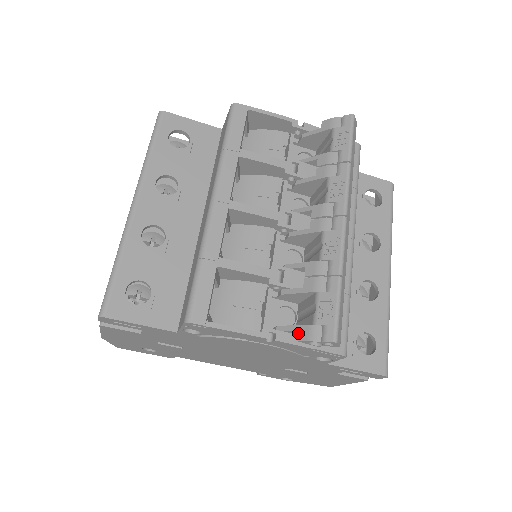
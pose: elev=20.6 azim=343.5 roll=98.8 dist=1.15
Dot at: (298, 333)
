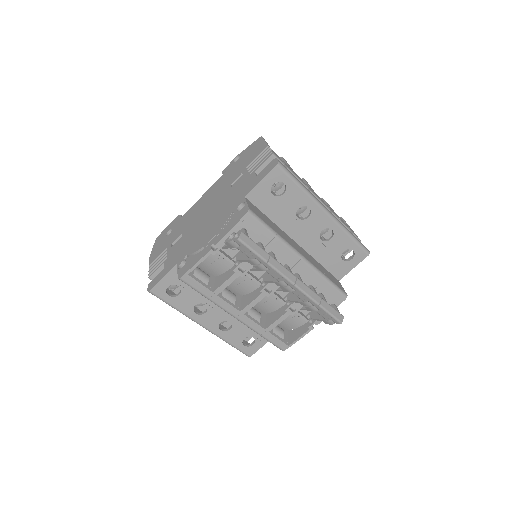
Dot at: occluded
